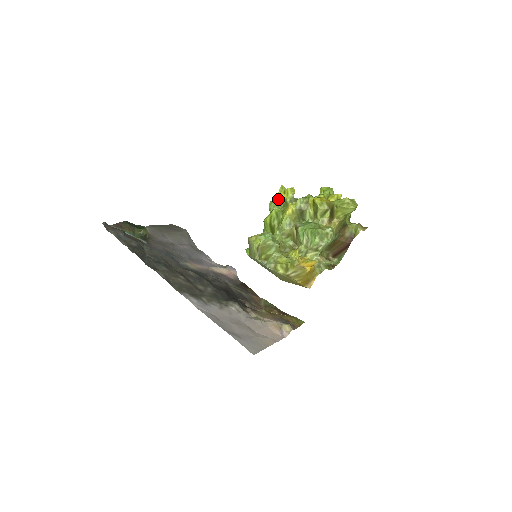
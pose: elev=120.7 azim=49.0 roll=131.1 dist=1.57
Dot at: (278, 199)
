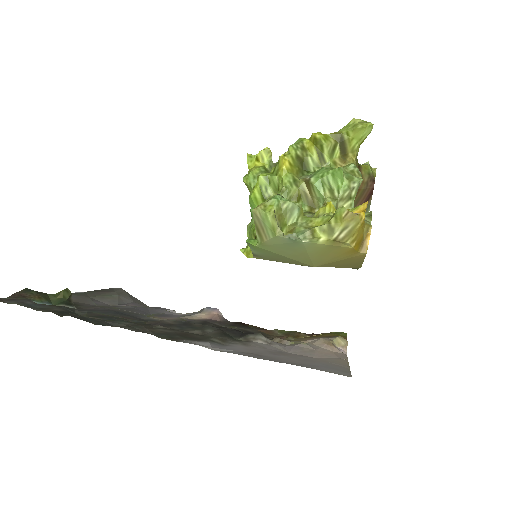
Dot at: (254, 169)
